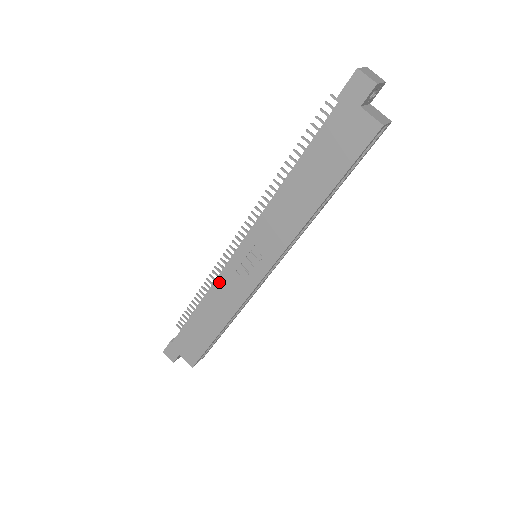
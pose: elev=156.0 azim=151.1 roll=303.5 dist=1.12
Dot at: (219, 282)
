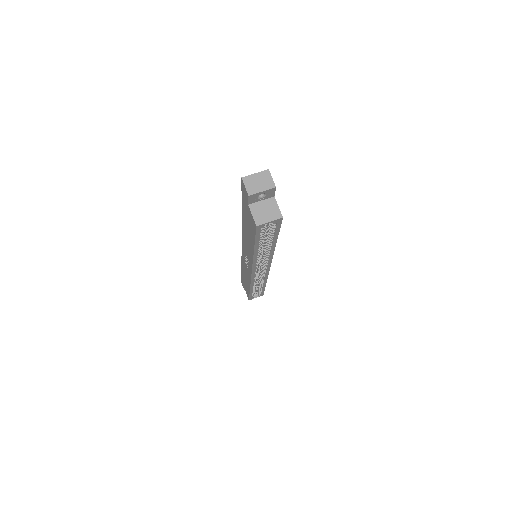
Dot at: occluded
